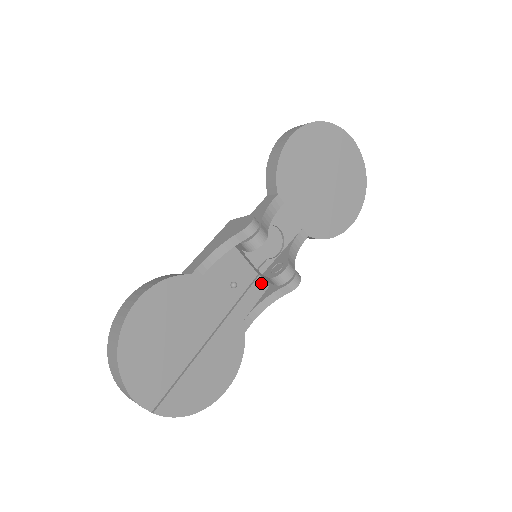
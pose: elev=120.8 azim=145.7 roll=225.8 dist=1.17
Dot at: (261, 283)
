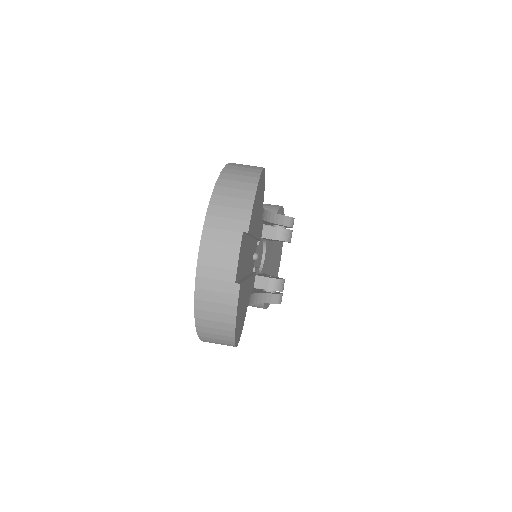
Dot at: (254, 280)
